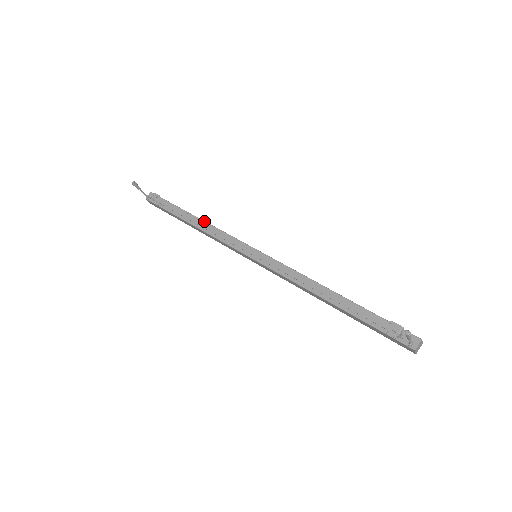
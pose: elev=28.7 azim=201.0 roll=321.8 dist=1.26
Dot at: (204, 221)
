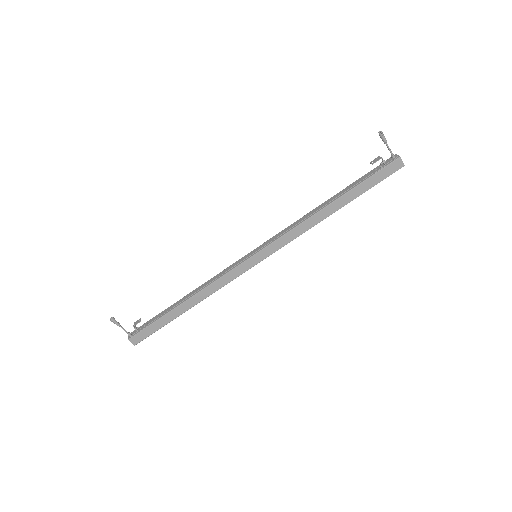
Dot at: (195, 289)
